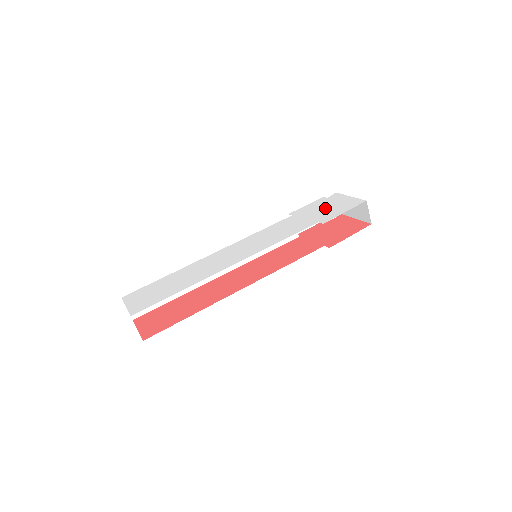
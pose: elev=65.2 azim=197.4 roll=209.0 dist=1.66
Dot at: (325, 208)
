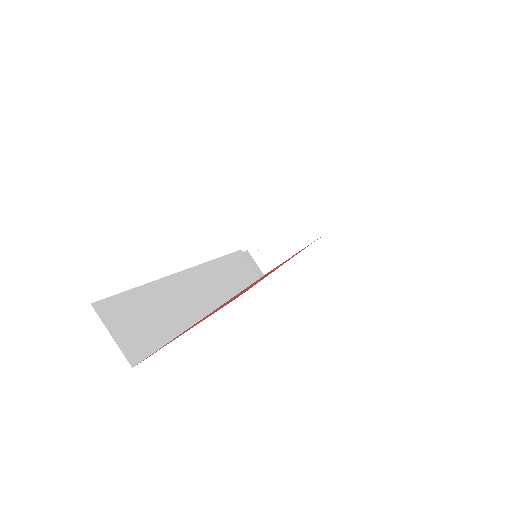
Dot at: occluded
